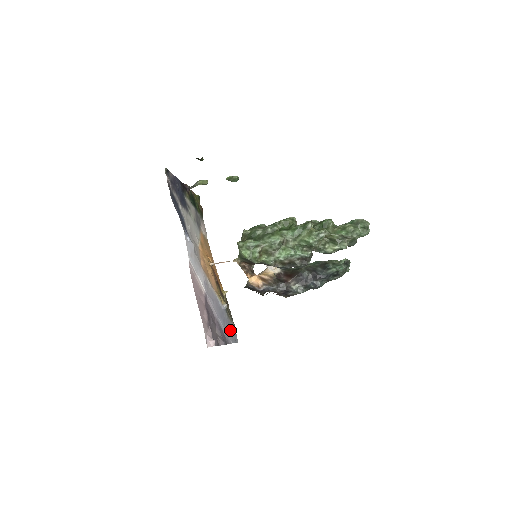
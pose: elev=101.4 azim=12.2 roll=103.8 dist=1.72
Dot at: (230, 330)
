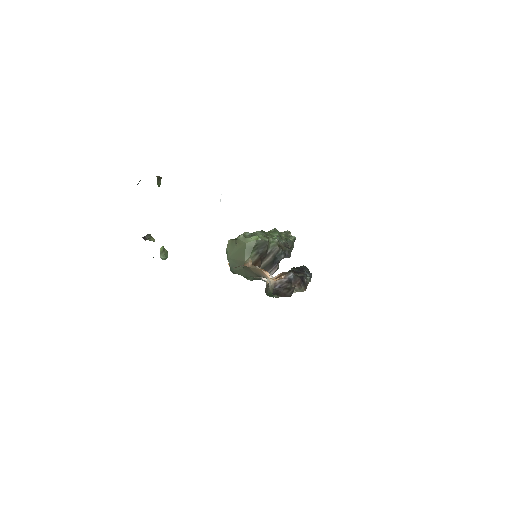
Dot at: occluded
